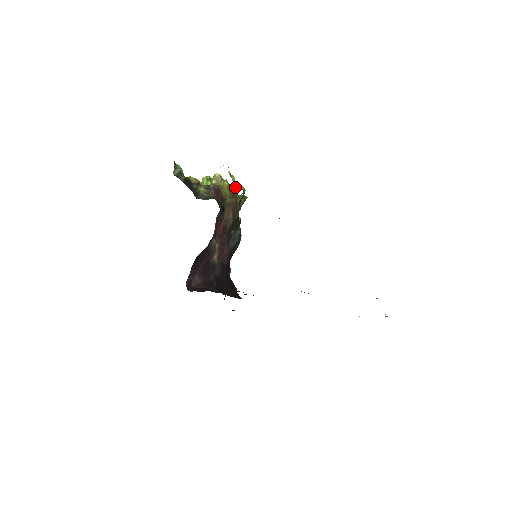
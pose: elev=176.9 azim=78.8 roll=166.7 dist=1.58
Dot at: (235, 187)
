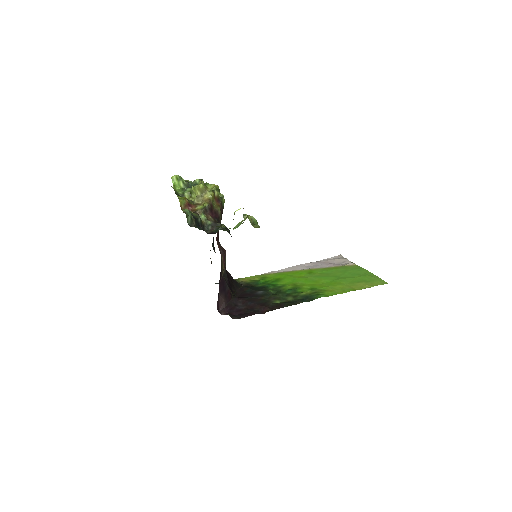
Dot at: (251, 224)
